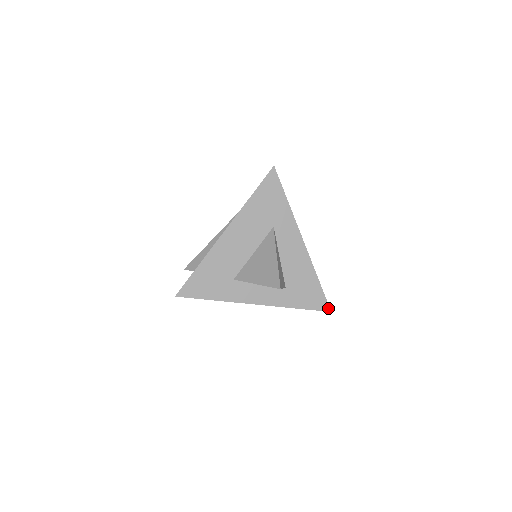
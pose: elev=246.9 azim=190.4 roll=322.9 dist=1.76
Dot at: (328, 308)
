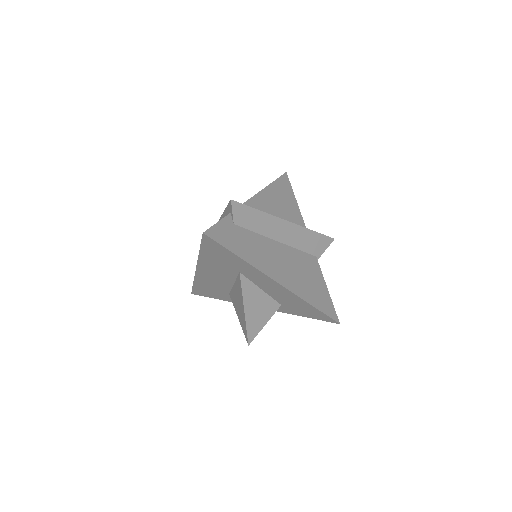
Dot at: (335, 322)
